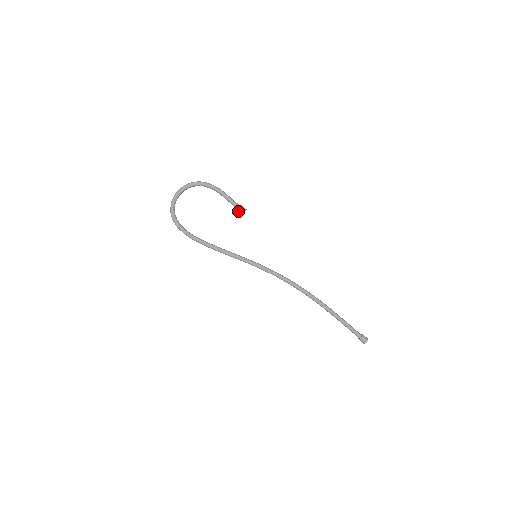
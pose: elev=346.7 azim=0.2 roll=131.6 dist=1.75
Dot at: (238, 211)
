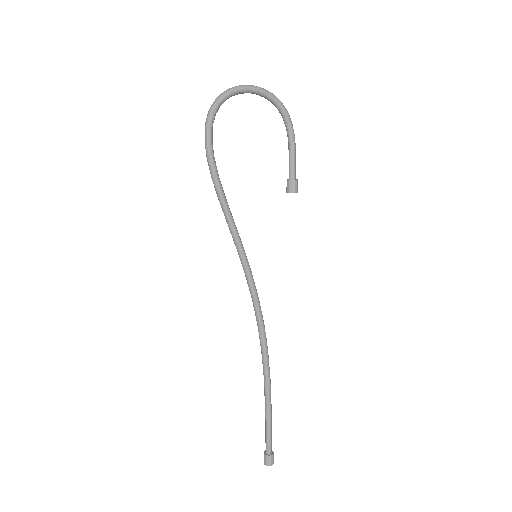
Dot at: (290, 184)
